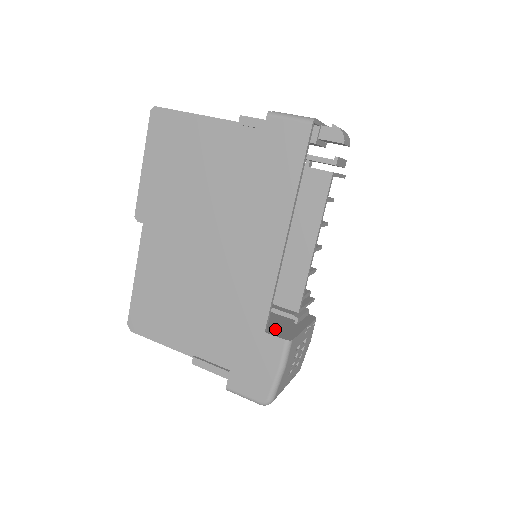
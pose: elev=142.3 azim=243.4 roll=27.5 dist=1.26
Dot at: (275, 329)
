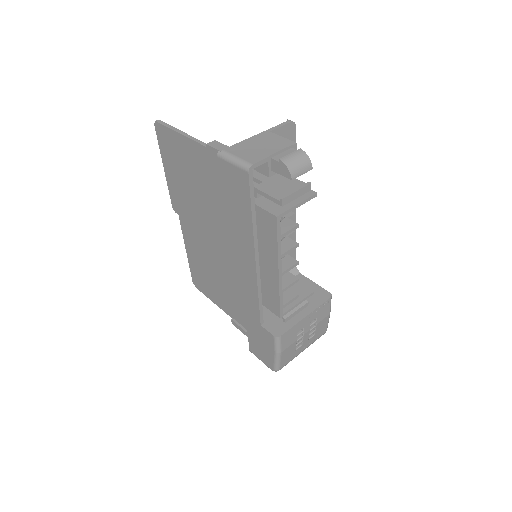
Dot at: (273, 320)
